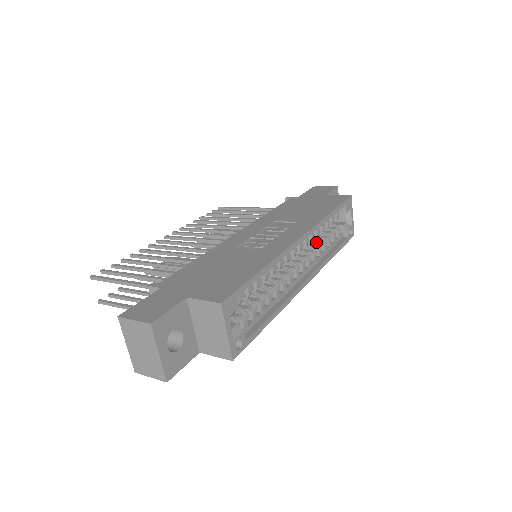
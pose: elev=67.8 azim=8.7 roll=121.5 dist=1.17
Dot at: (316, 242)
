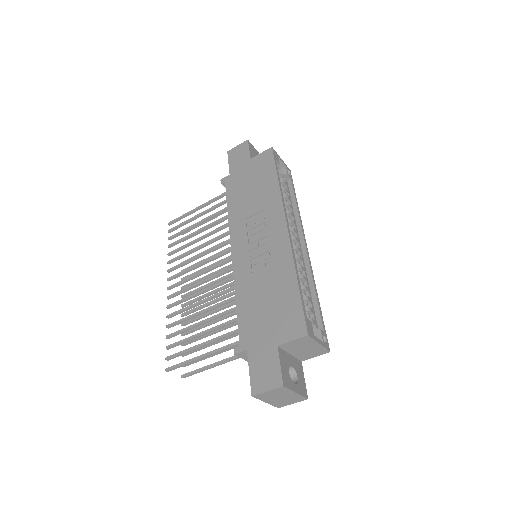
Dot at: occluded
